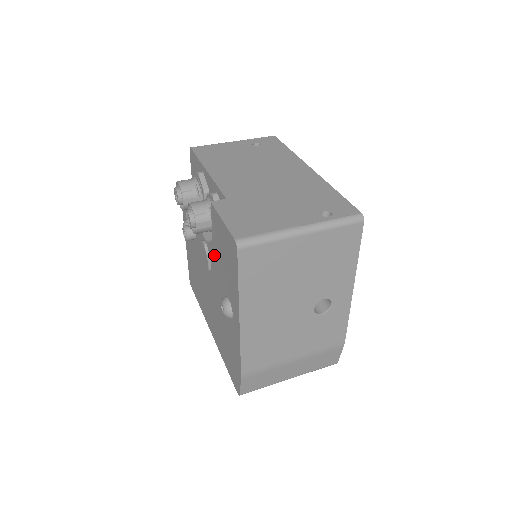
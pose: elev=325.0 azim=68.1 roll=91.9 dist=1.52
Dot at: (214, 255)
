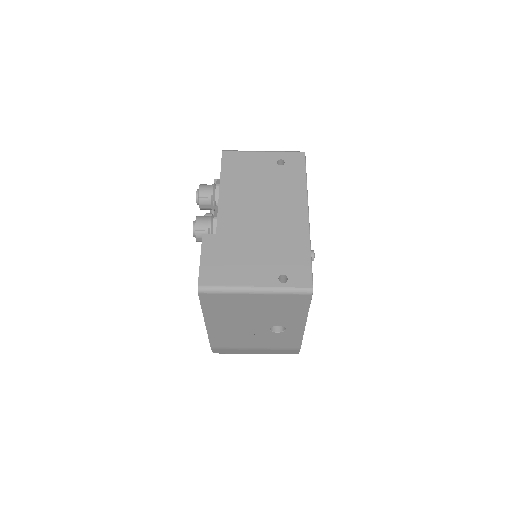
Dot at: occluded
